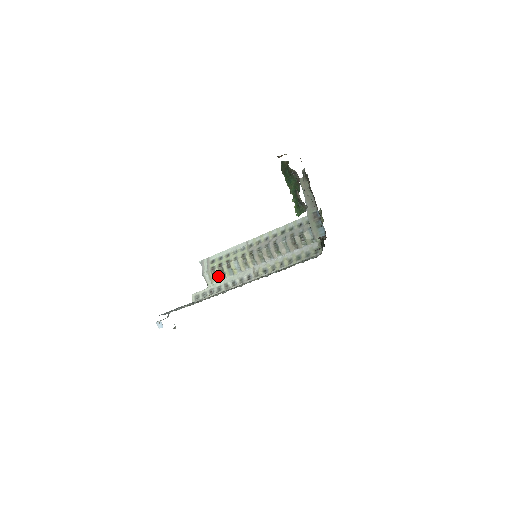
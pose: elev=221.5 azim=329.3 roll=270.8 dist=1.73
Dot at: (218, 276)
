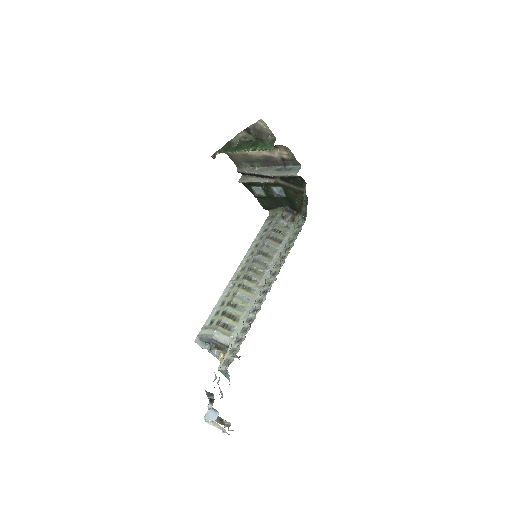
Dot at: (231, 324)
